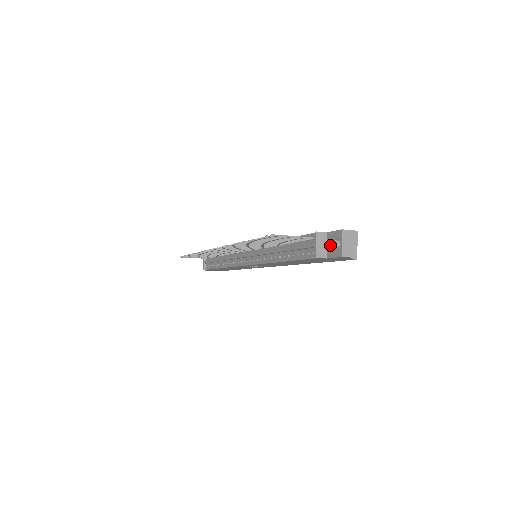
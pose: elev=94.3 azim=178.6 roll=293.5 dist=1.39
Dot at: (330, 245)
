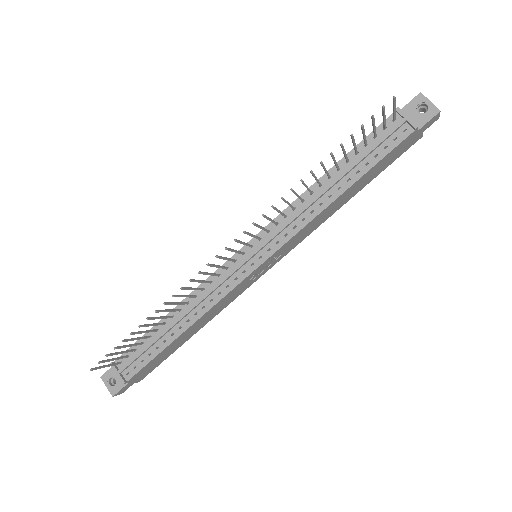
Dot at: (414, 116)
